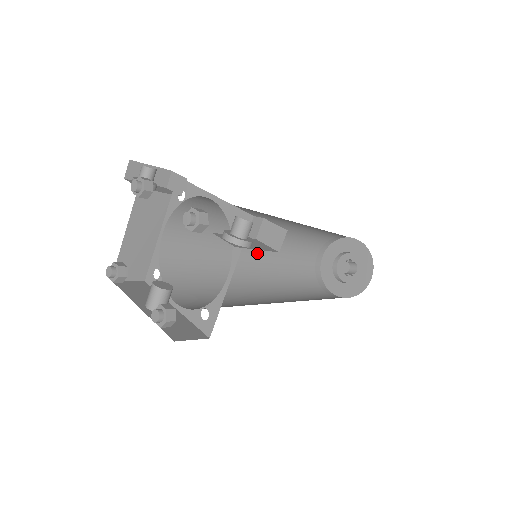
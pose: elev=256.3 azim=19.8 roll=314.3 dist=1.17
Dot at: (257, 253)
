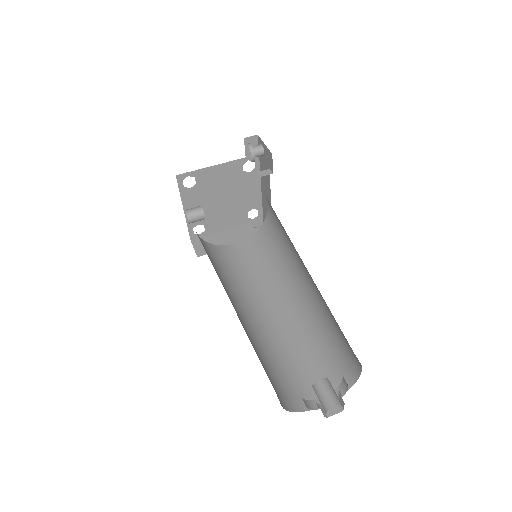
Dot at: (264, 315)
